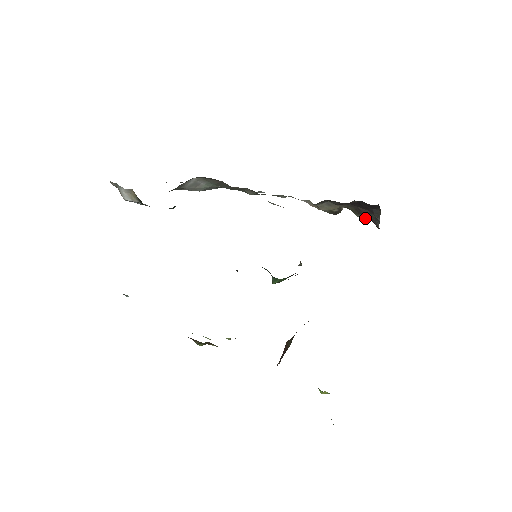
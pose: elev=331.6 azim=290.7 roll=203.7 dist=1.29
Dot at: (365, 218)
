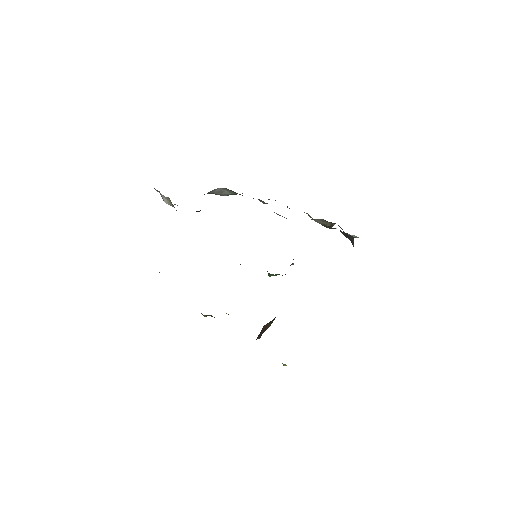
Dot at: occluded
